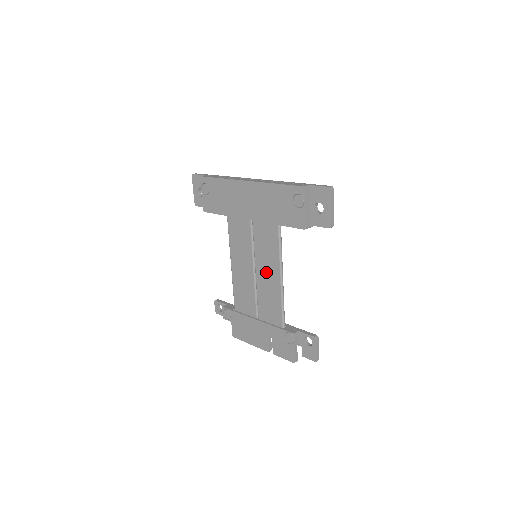
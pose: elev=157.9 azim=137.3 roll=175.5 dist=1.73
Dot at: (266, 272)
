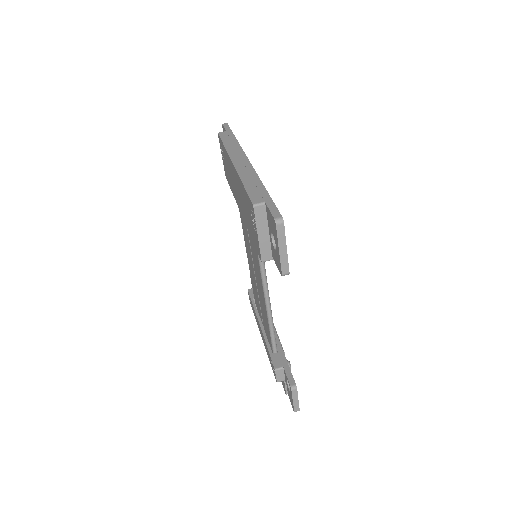
Dot at: (258, 282)
